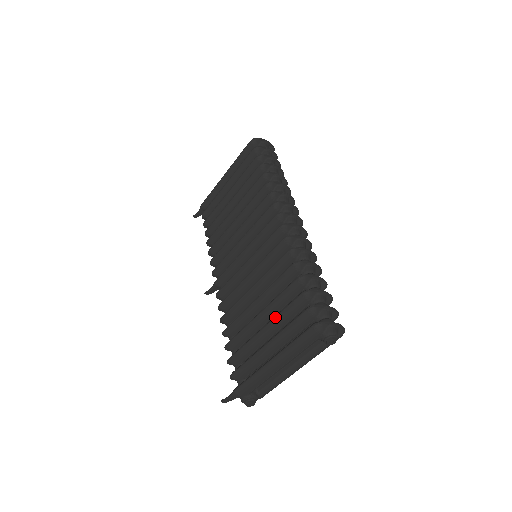
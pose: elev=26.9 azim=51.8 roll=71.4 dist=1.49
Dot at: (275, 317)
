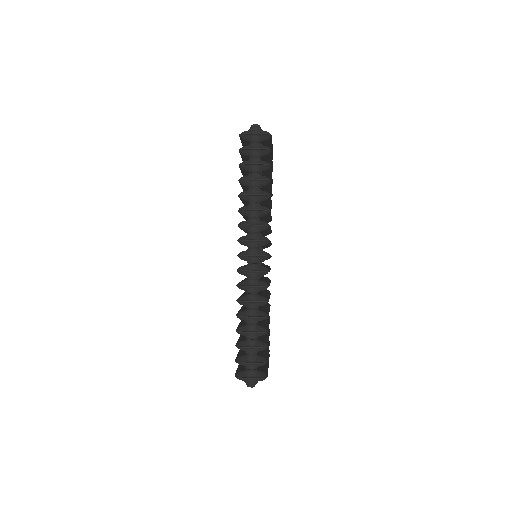
Dot at: occluded
